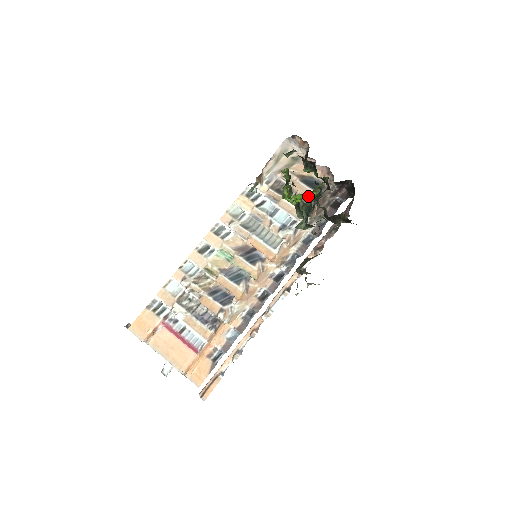
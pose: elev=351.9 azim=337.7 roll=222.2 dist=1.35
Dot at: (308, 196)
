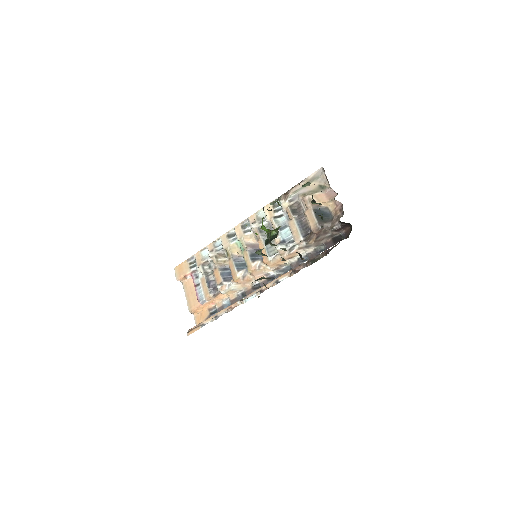
Dot at: (271, 232)
